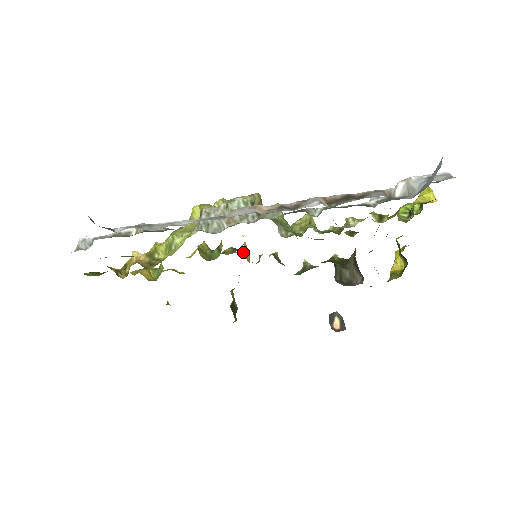
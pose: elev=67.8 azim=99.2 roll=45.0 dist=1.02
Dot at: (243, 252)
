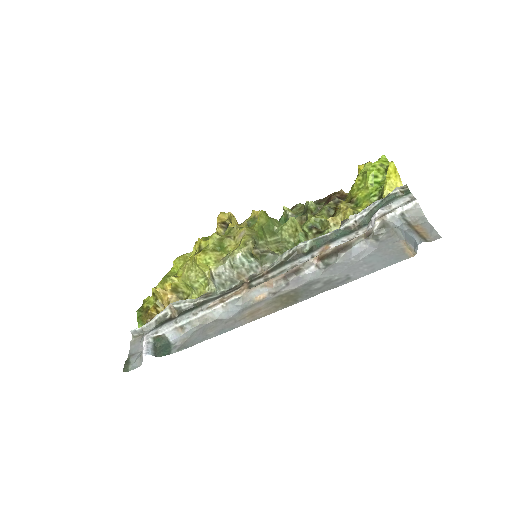
Dot at: (227, 213)
